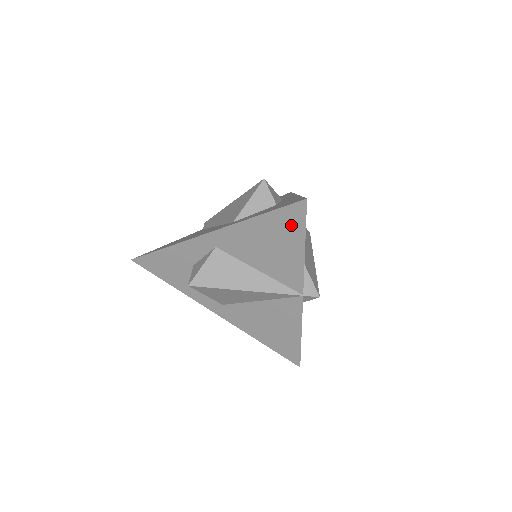
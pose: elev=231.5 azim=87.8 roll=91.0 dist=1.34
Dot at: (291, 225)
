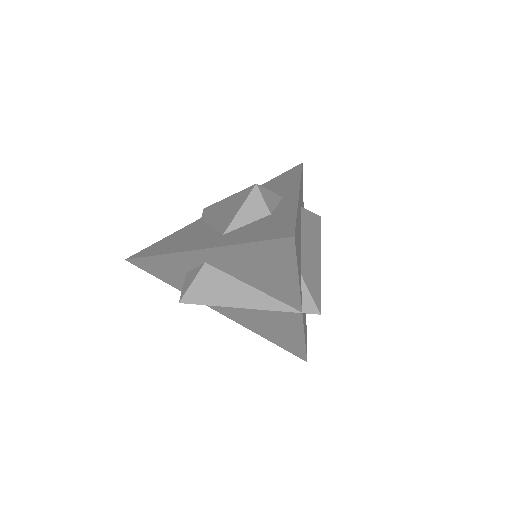
Dot at: (280, 256)
